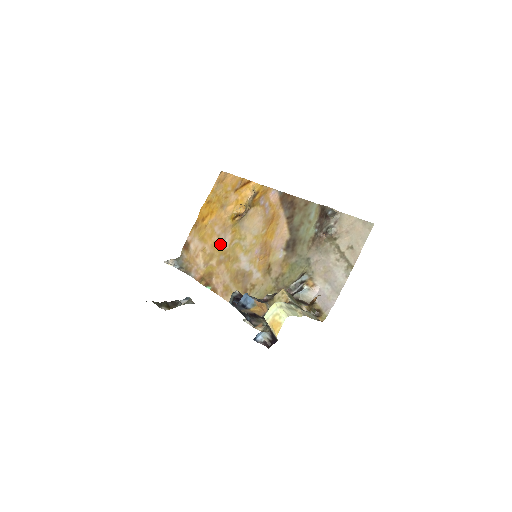
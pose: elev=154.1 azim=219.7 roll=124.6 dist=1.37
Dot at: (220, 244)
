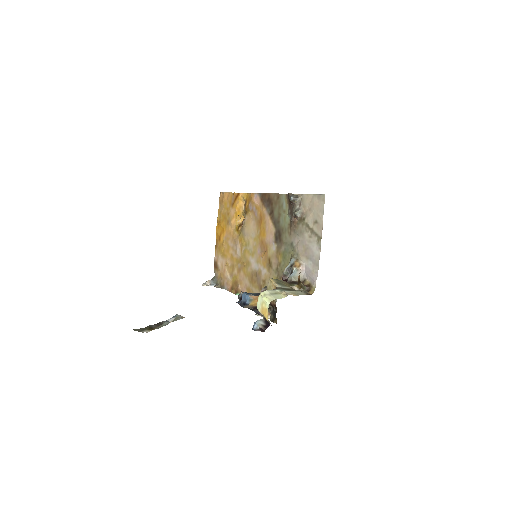
Dot at: (235, 255)
